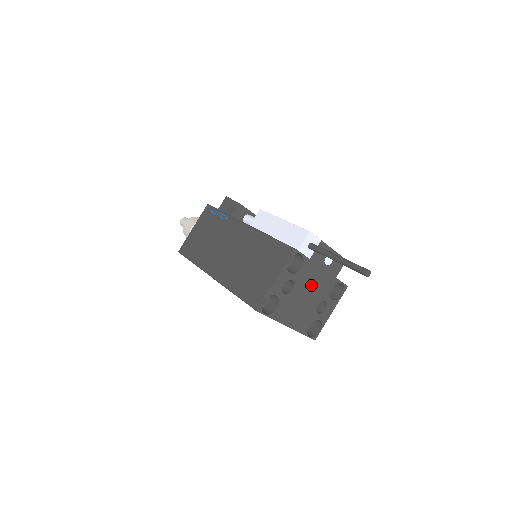
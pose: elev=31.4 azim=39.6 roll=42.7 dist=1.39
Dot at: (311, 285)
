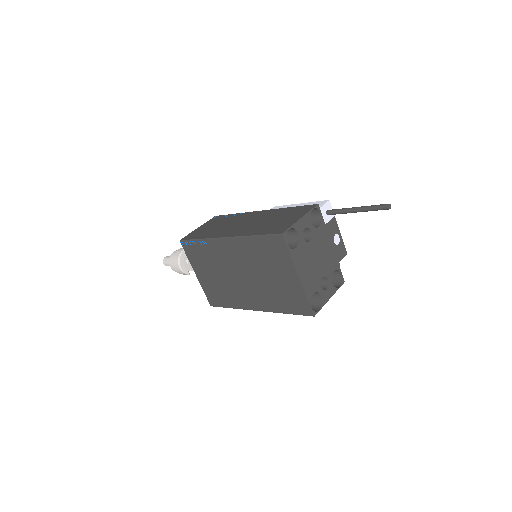
Dot at: (322, 251)
